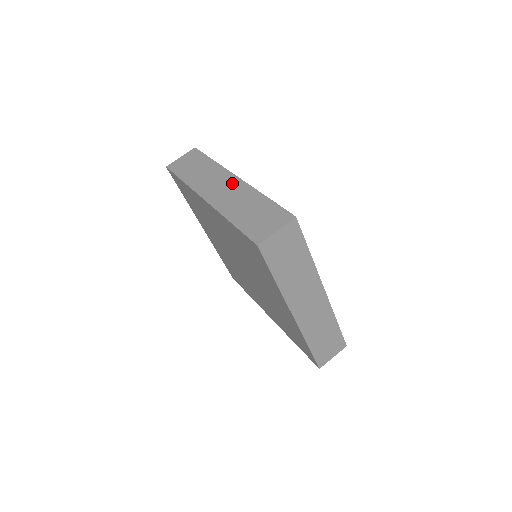
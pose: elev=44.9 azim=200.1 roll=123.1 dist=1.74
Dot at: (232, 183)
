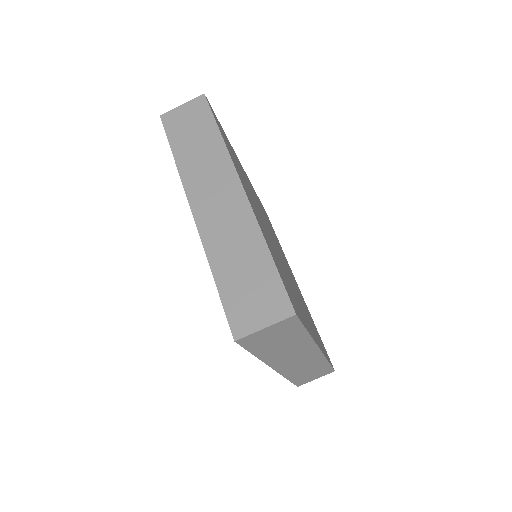
Dot at: (233, 198)
